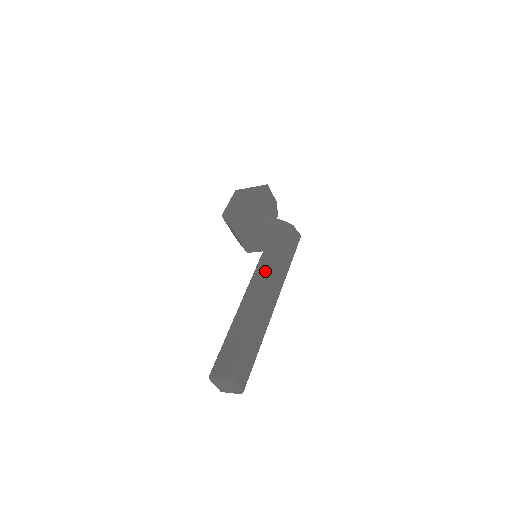
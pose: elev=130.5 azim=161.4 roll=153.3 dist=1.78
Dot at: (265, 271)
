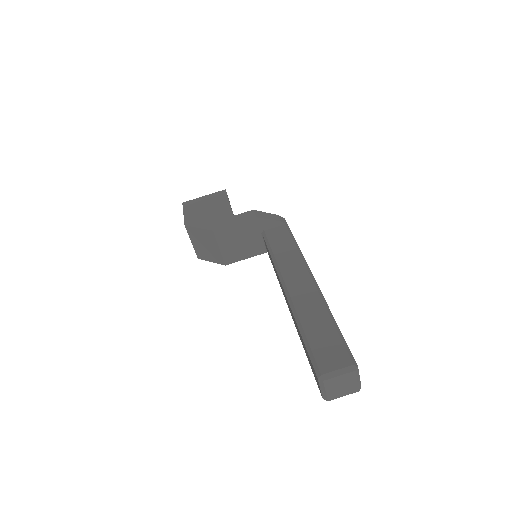
Dot at: (292, 259)
